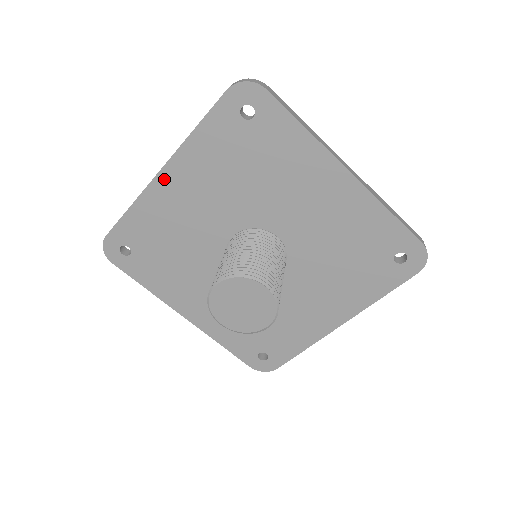
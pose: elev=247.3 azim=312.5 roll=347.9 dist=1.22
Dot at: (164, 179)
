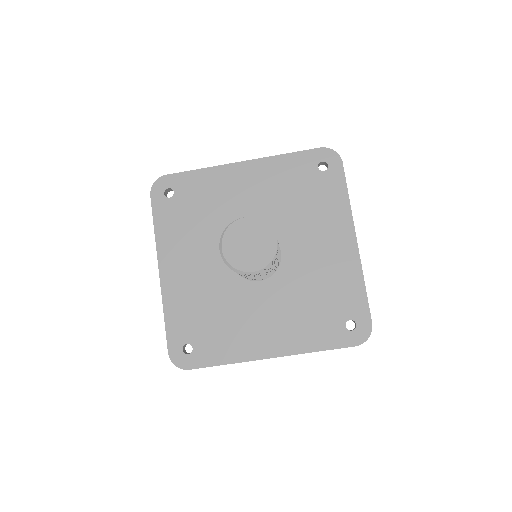
Dot at: (241, 167)
